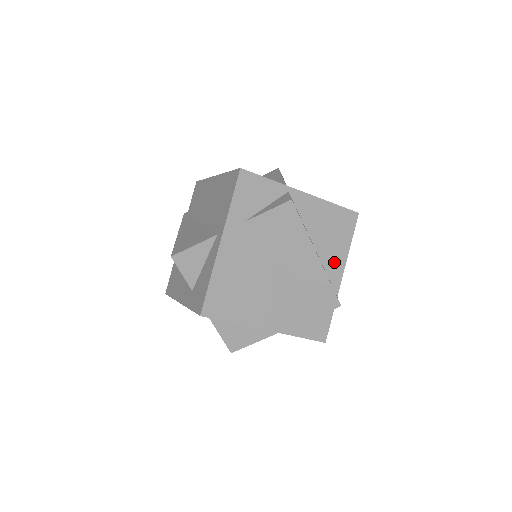
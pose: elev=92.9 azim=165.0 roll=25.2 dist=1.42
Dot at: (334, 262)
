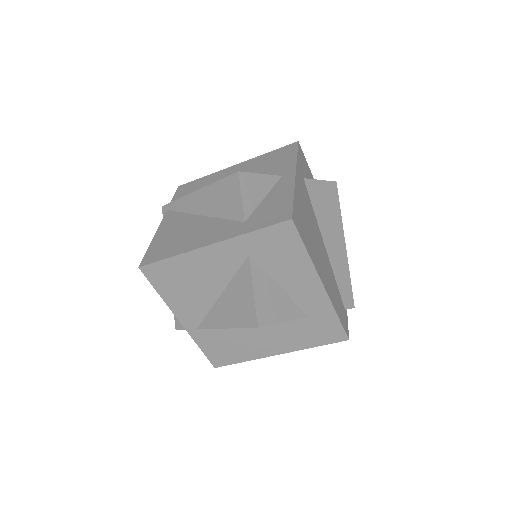
Dot at: occluded
